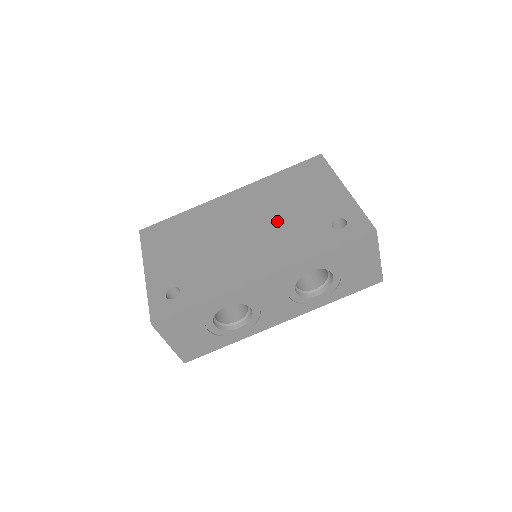
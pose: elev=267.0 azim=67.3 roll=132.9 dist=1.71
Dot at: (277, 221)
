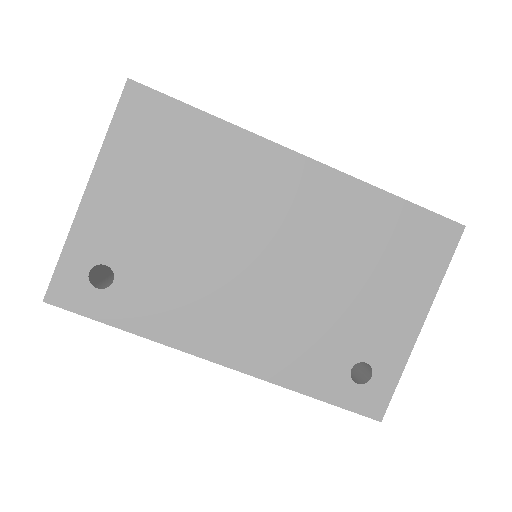
Dot at: (310, 292)
